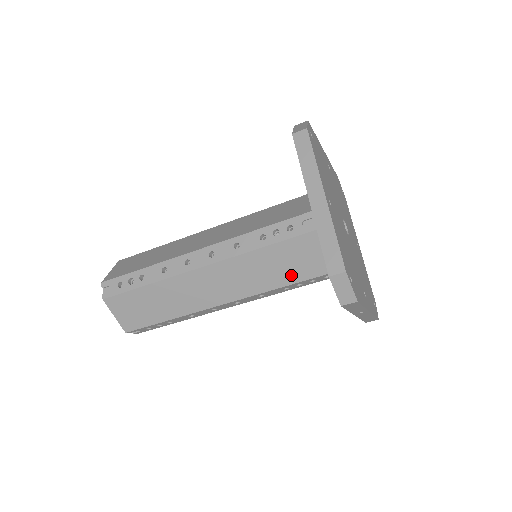
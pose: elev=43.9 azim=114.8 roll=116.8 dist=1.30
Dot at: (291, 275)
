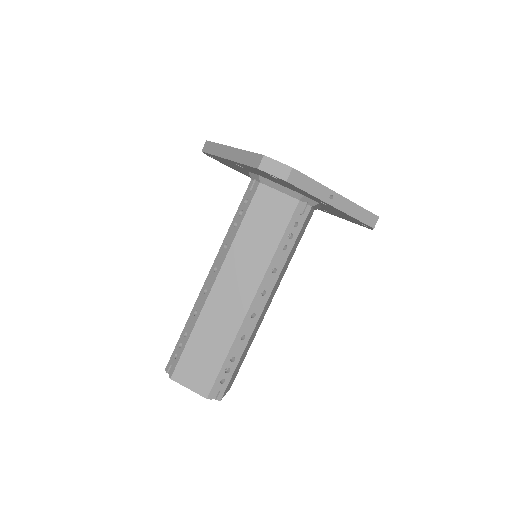
Dot at: (275, 231)
